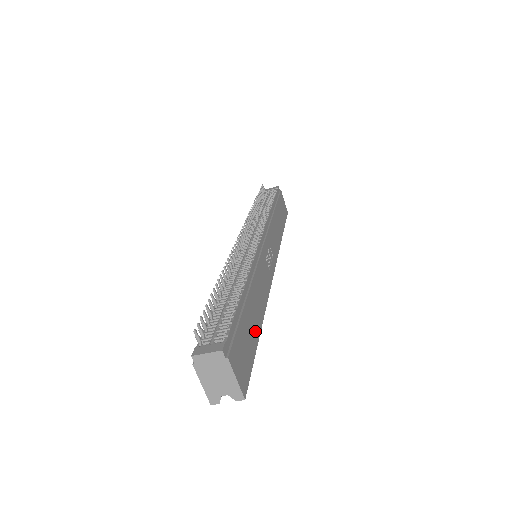
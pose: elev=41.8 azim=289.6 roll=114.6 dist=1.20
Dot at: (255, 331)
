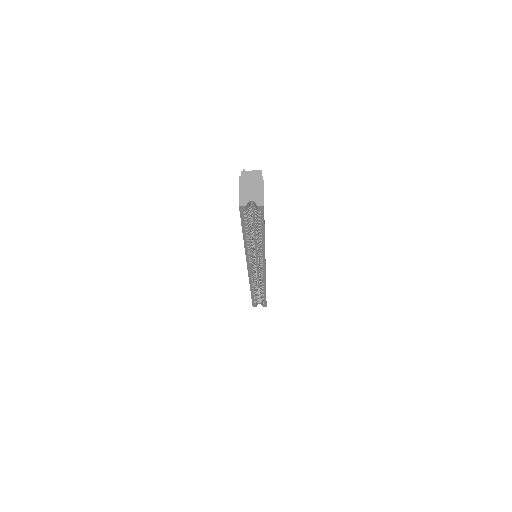
Dot at: occluded
